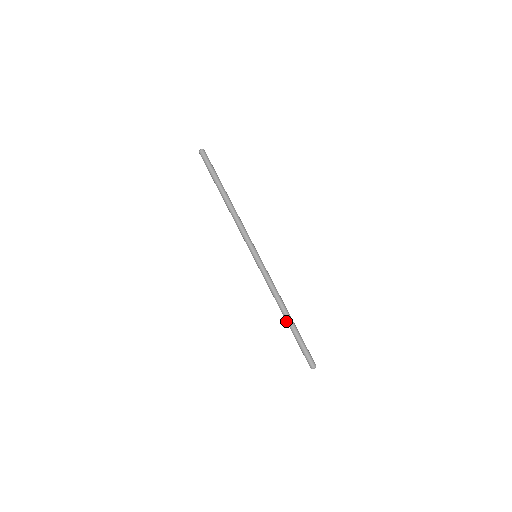
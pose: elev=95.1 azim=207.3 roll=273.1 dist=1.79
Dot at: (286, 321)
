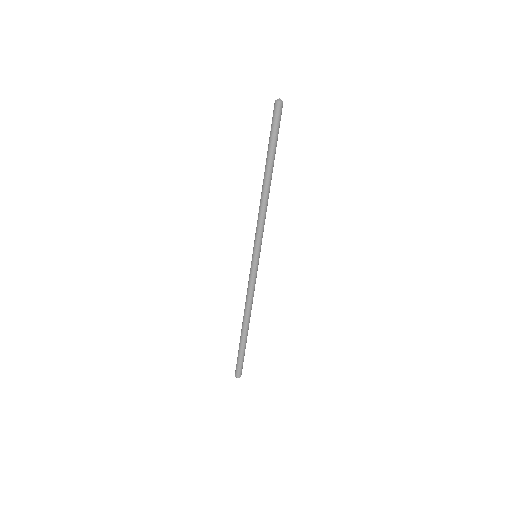
Dot at: (242, 327)
